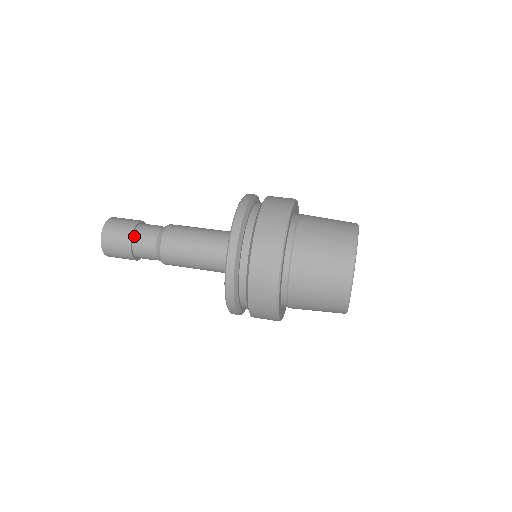
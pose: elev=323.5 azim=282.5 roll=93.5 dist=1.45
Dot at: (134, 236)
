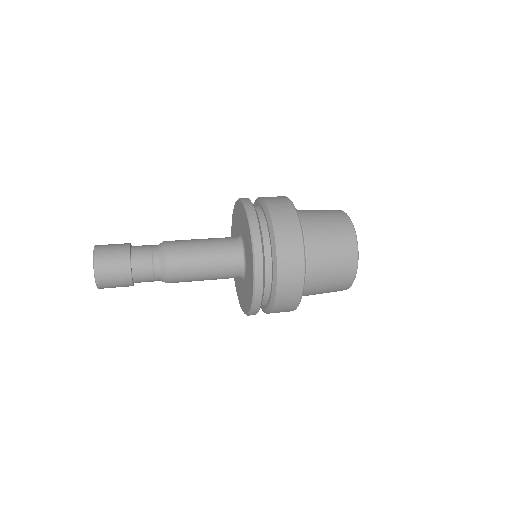
Dot at: (132, 260)
